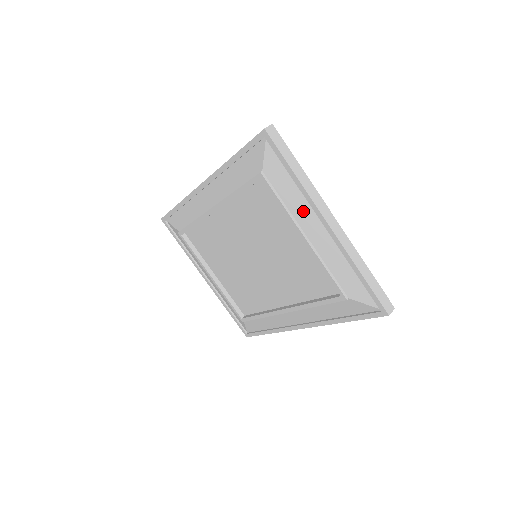
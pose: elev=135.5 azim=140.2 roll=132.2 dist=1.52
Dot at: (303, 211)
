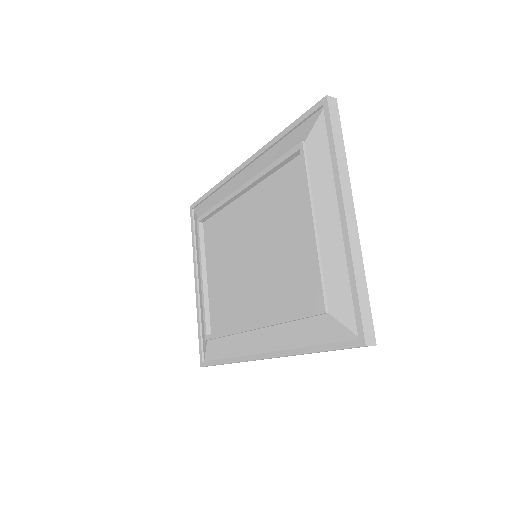
Dot at: (325, 193)
